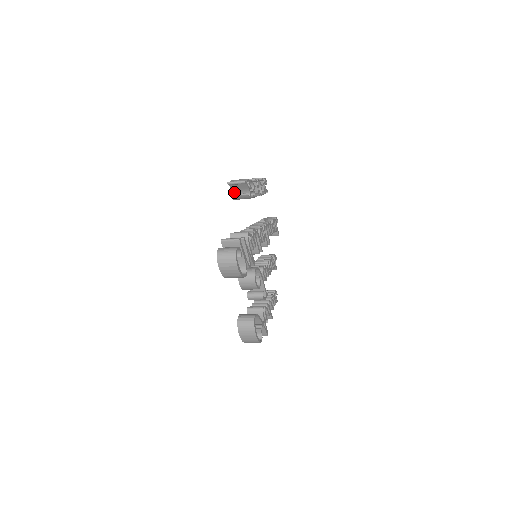
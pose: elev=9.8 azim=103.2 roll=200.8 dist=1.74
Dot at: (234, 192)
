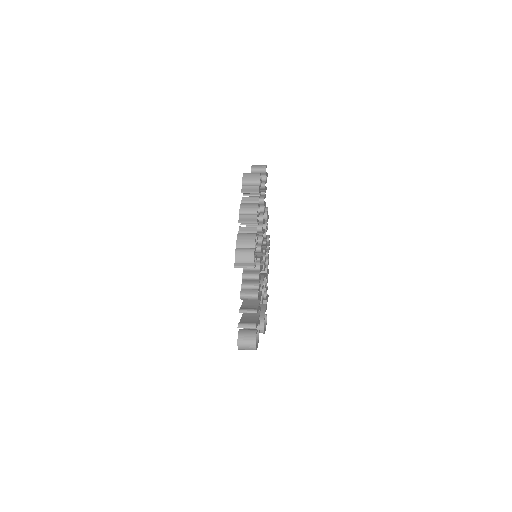
Dot at: occluded
